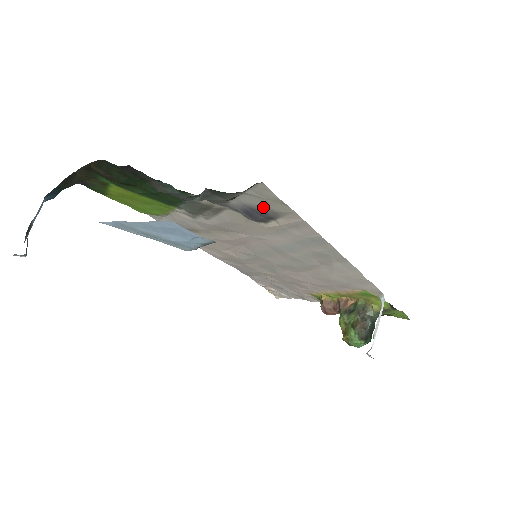
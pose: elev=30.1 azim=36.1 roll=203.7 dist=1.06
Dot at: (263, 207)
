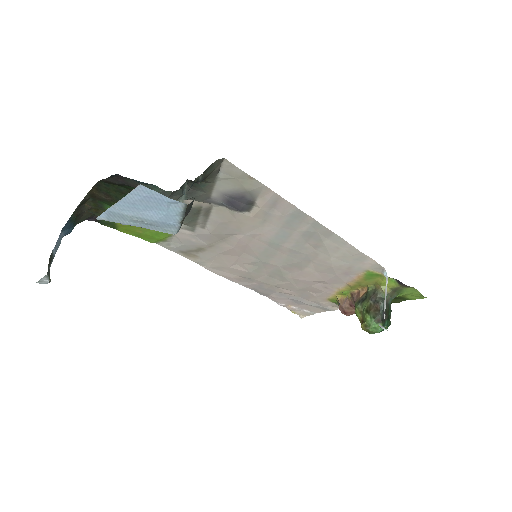
Dot at: (238, 190)
